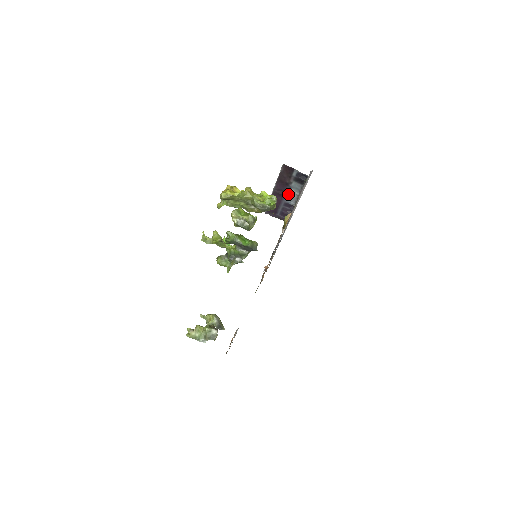
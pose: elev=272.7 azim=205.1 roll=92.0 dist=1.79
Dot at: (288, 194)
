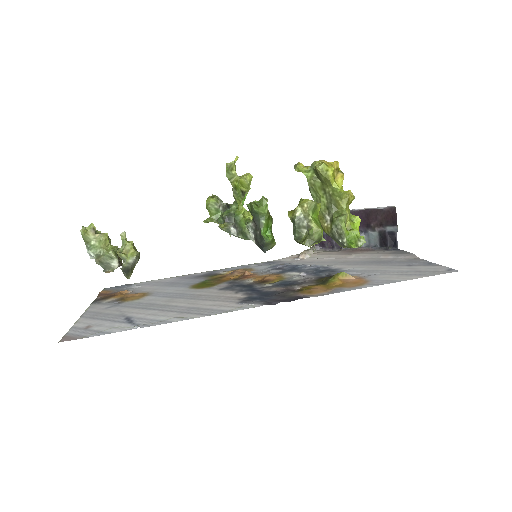
Dot at: occluded
